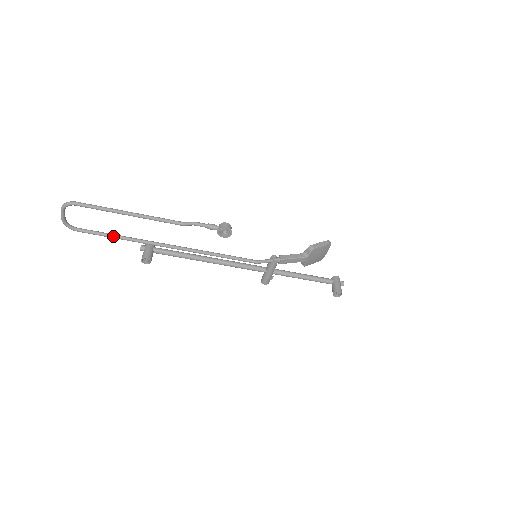
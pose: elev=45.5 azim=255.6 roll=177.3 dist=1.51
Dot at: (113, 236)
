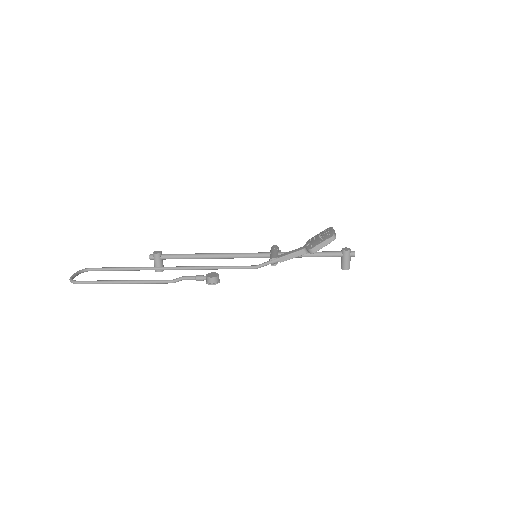
Dot at: (122, 270)
